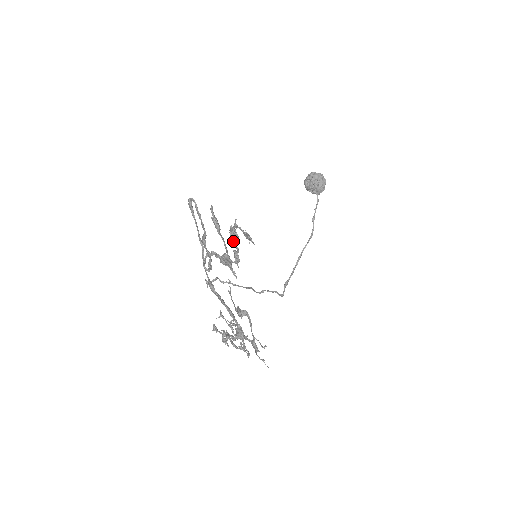
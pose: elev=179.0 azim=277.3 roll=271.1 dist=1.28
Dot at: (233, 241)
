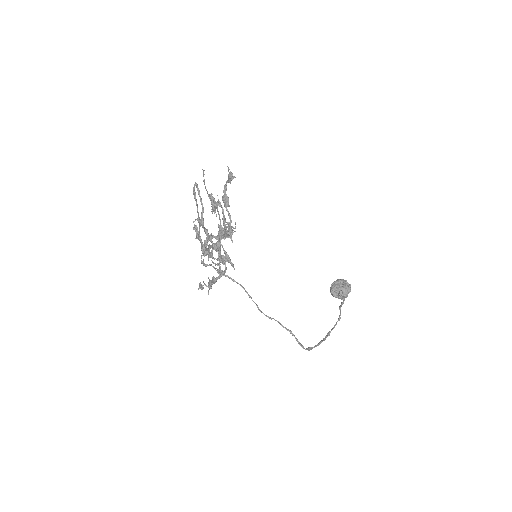
Dot at: (224, 202)
